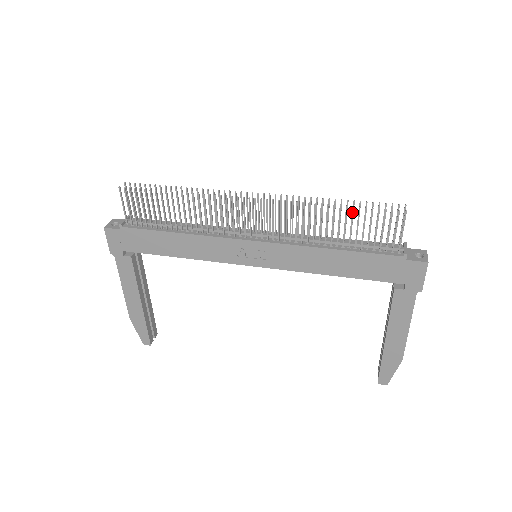
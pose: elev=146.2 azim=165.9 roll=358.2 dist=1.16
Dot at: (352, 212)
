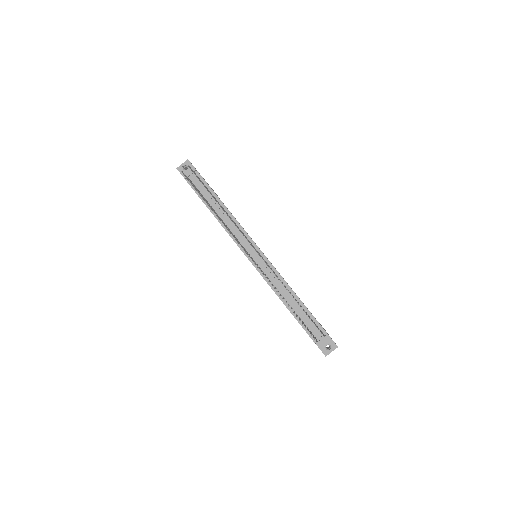
Dot at: (294, 313)
